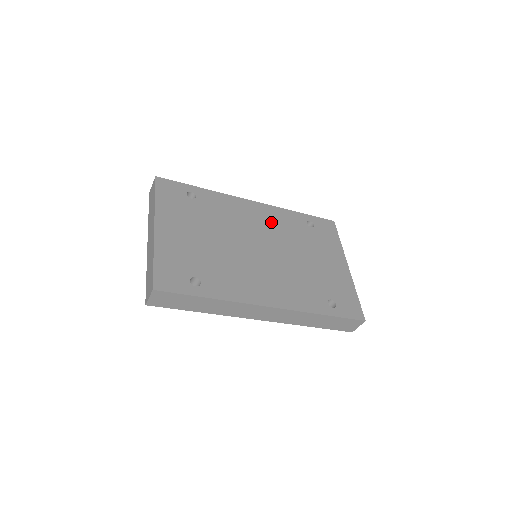
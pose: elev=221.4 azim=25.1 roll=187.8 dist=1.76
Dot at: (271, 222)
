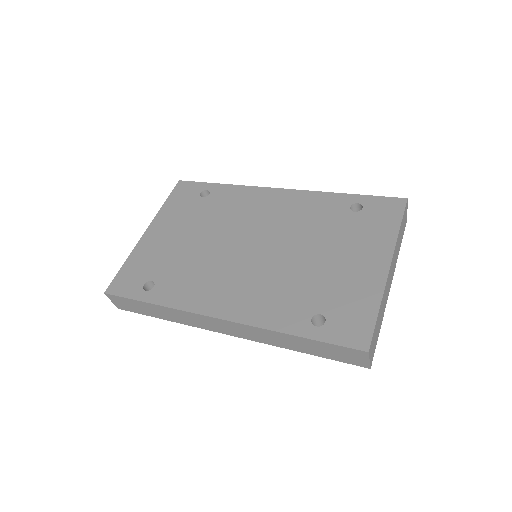
Dot at: (290, 212)
